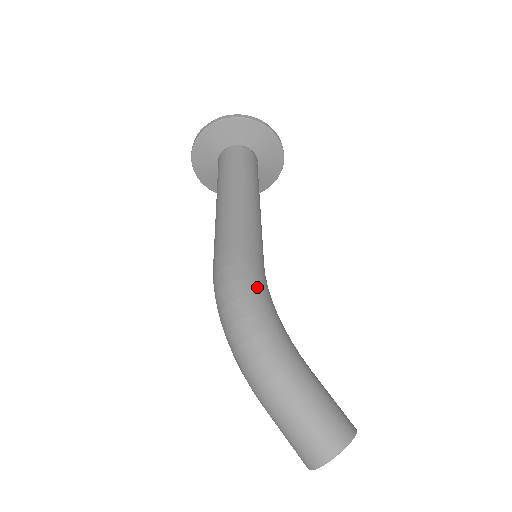
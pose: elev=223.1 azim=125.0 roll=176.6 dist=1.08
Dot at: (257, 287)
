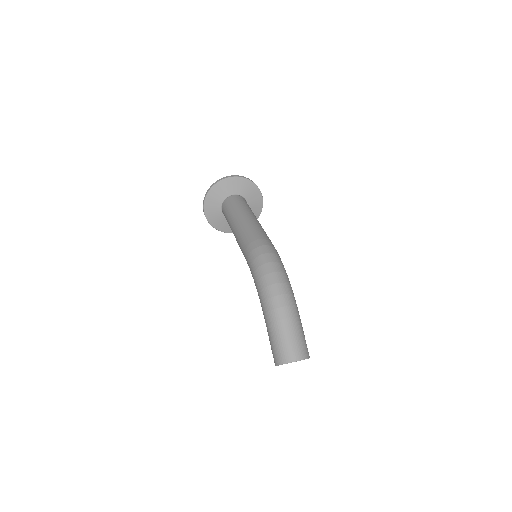
Dot at: occluded
